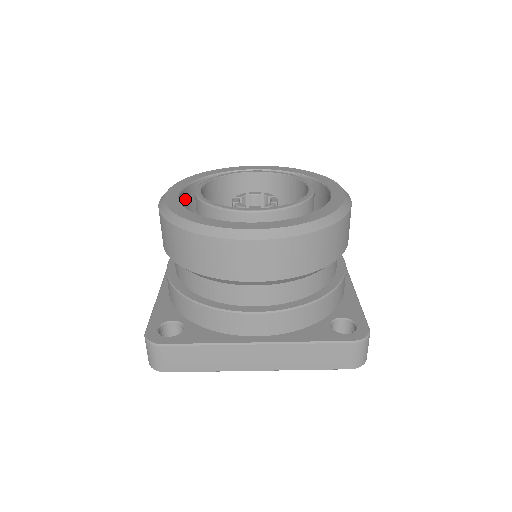
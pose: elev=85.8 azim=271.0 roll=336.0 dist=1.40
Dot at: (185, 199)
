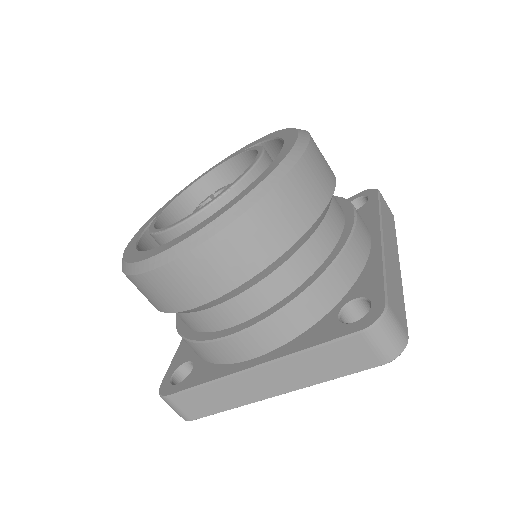
Dot at: occluded
